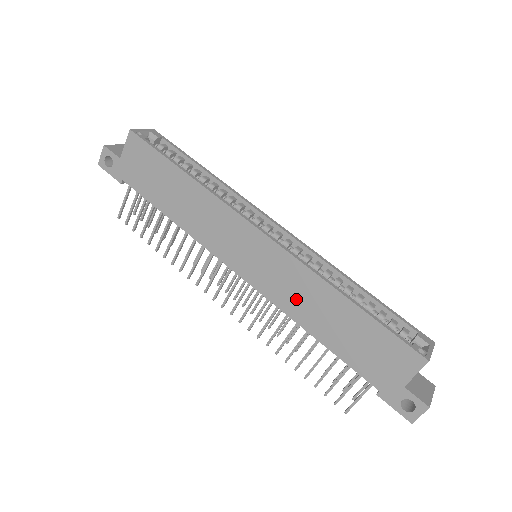
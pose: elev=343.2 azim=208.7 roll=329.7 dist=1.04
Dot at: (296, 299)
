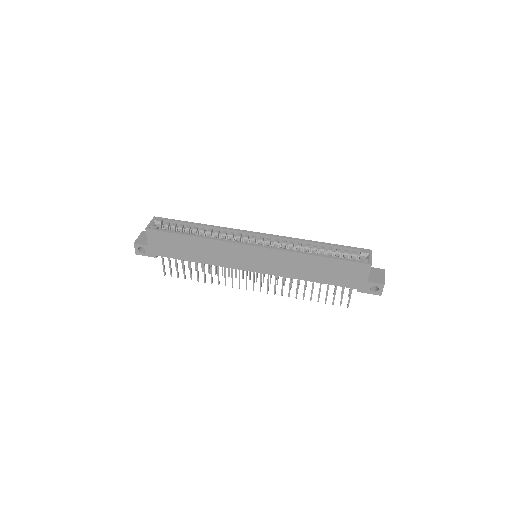
Dot at: (291, 269)
